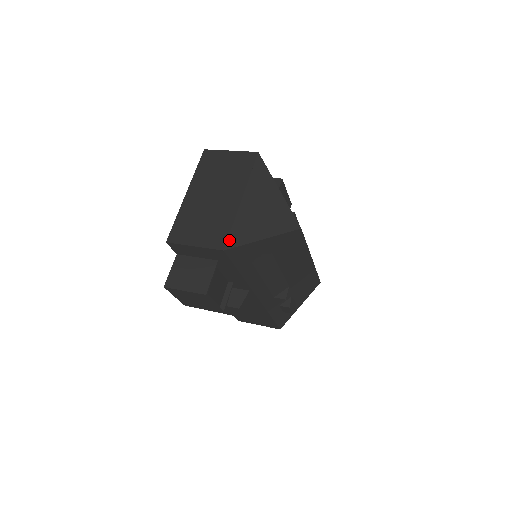
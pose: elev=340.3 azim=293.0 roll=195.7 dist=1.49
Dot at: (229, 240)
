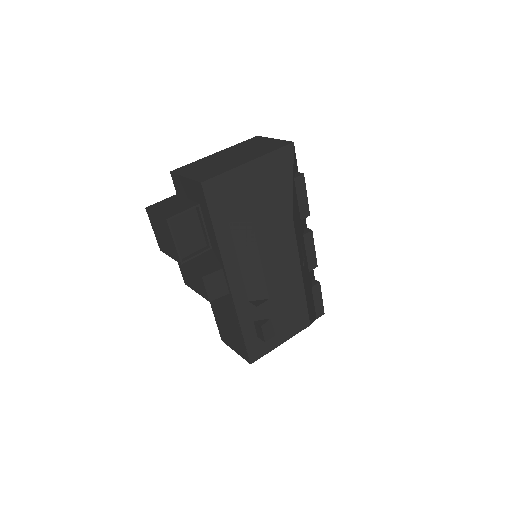
Dot at: (213, 179)
